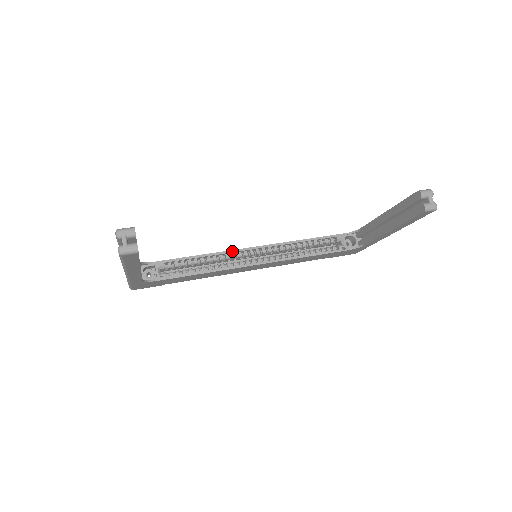
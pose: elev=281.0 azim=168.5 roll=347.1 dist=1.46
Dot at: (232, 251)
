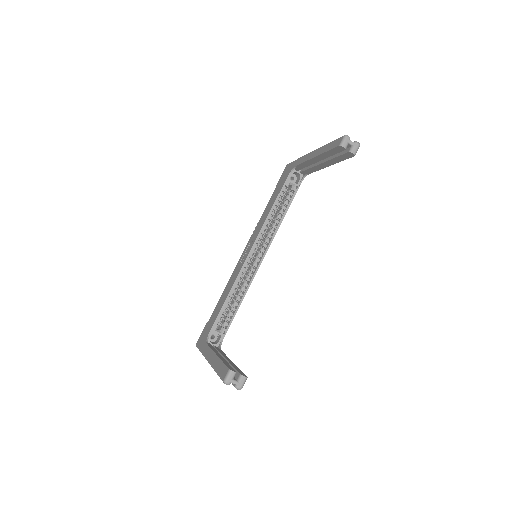
Dot at: (241, 271)
